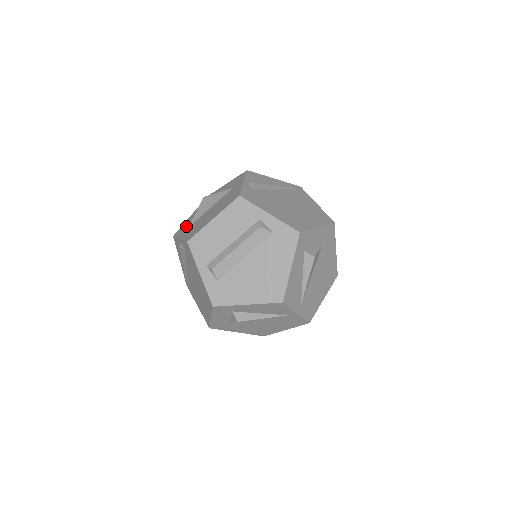
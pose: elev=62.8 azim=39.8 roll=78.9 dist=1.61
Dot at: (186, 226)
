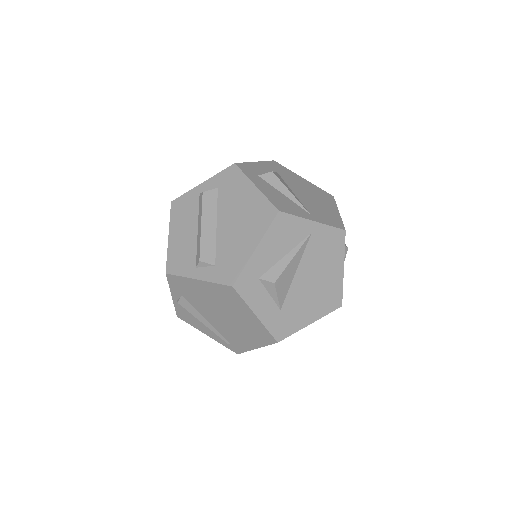
Dot at: occluded
